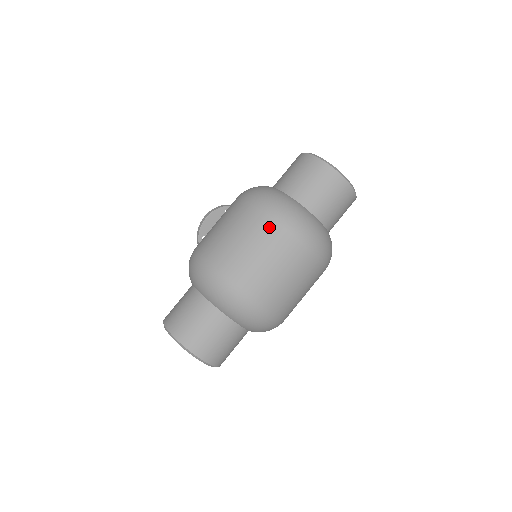
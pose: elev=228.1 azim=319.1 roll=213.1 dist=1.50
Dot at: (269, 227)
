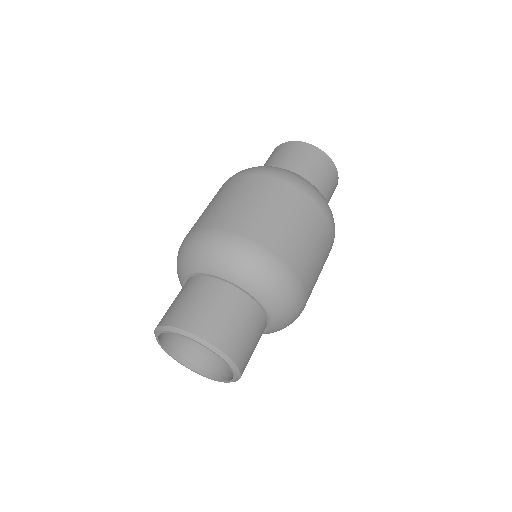
Dot at: (237, 181)
